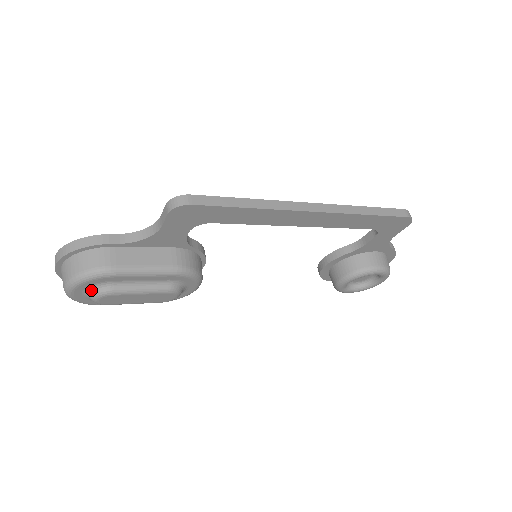
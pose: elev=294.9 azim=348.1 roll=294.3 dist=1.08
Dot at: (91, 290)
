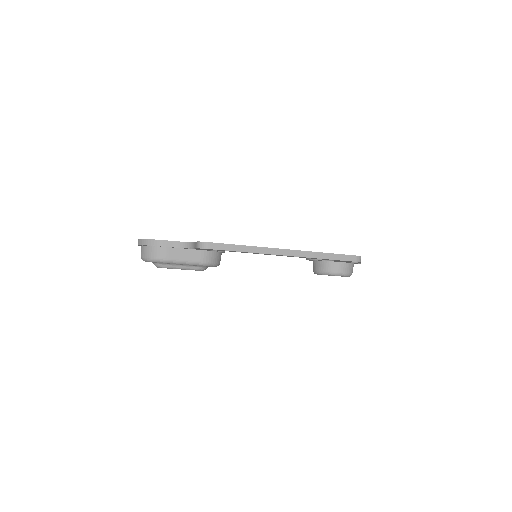
Dot at: (155, 263)
